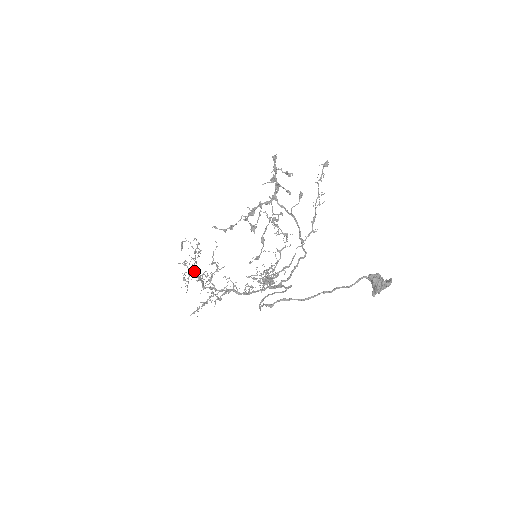
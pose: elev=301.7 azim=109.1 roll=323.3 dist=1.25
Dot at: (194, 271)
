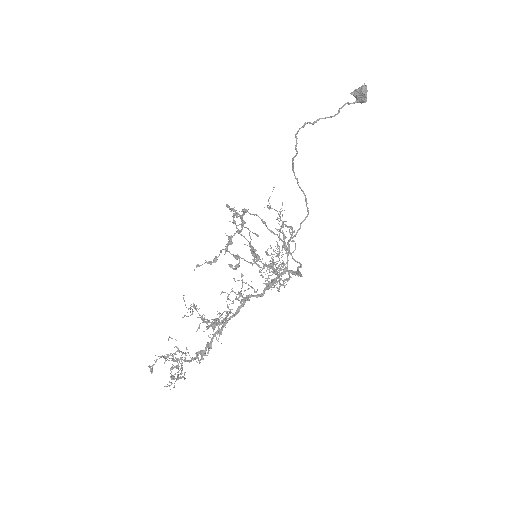
Dot at: (186, 347)
